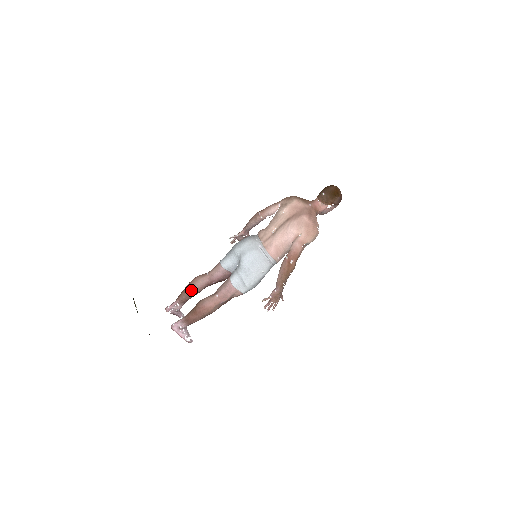
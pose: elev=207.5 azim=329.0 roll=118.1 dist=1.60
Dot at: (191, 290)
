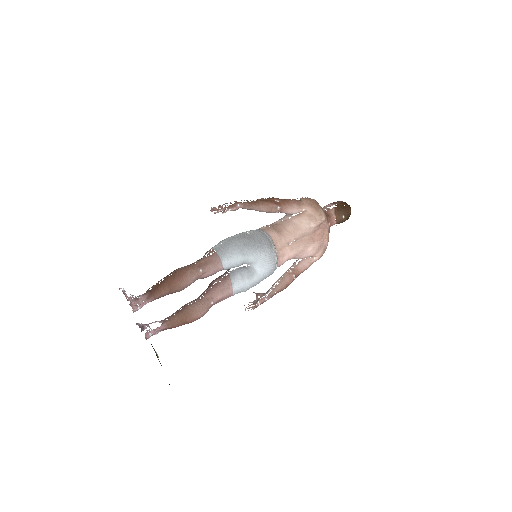
Dot at: (178, 291)
